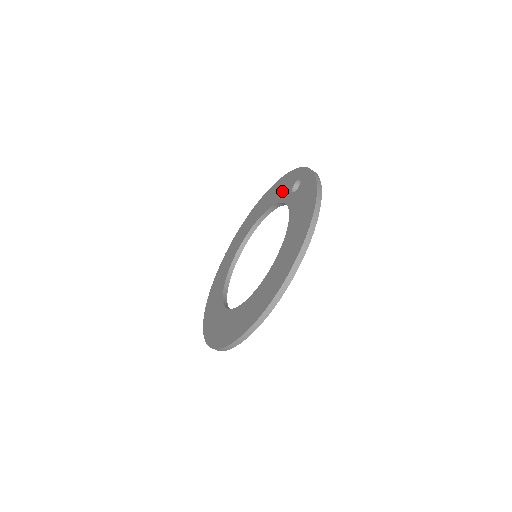
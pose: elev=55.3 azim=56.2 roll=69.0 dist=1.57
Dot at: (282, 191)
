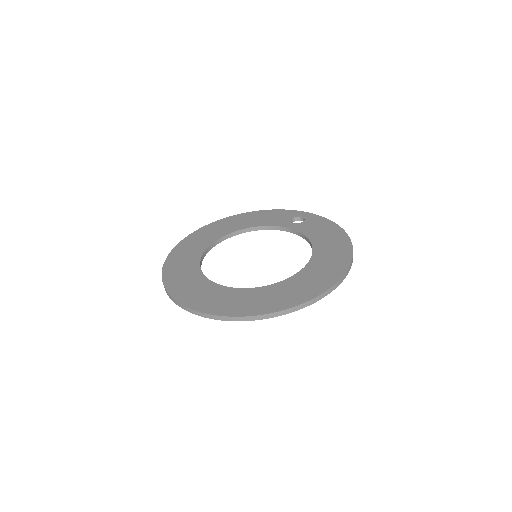
Dot at: (272, 219)
